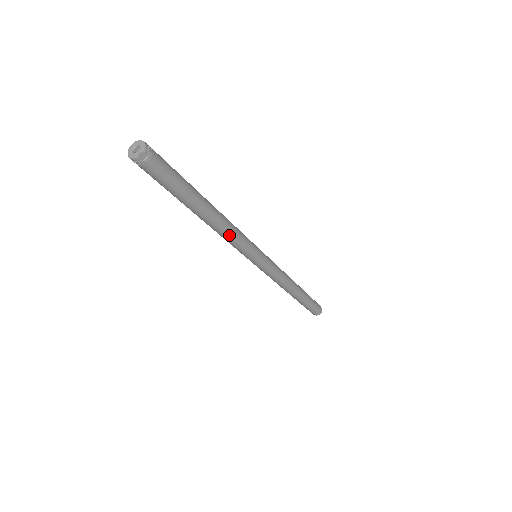
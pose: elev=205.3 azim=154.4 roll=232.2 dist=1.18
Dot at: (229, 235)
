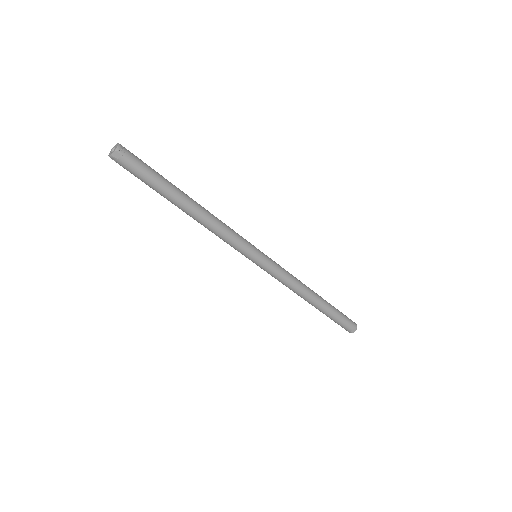
Dot at: (216, 230)
